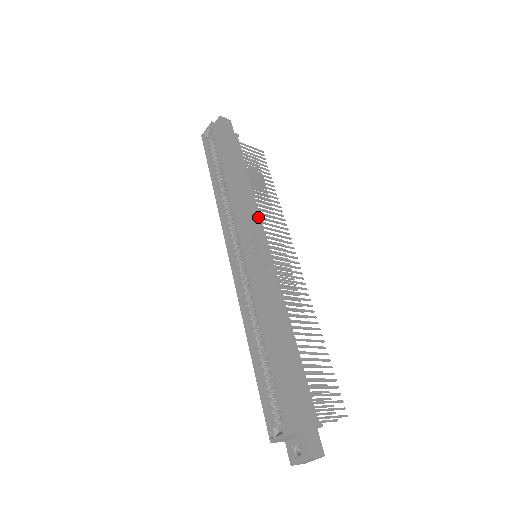
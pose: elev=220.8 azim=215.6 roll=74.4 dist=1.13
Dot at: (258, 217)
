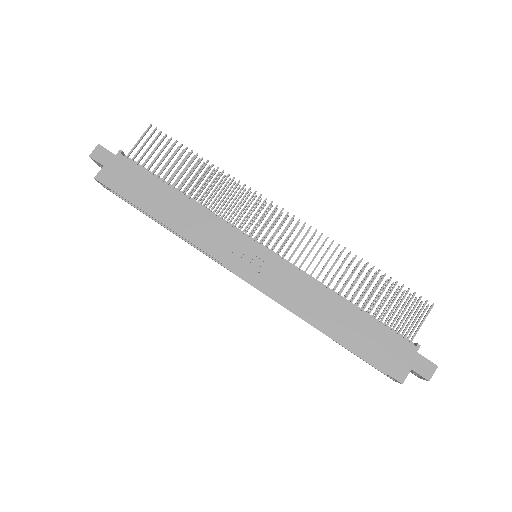
Dot at: (222, 225)
